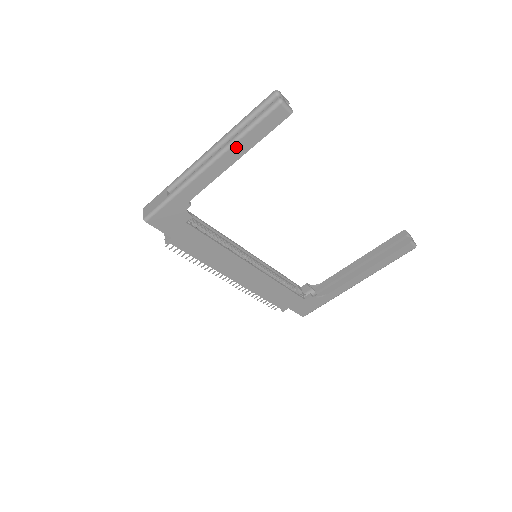
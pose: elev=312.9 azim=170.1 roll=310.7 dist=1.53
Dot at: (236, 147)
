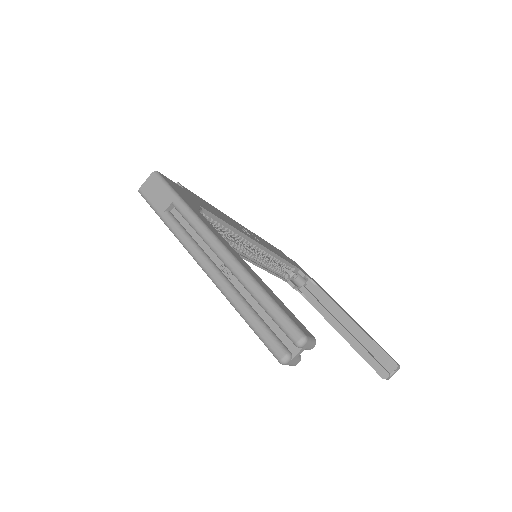
Dot at: occluded
